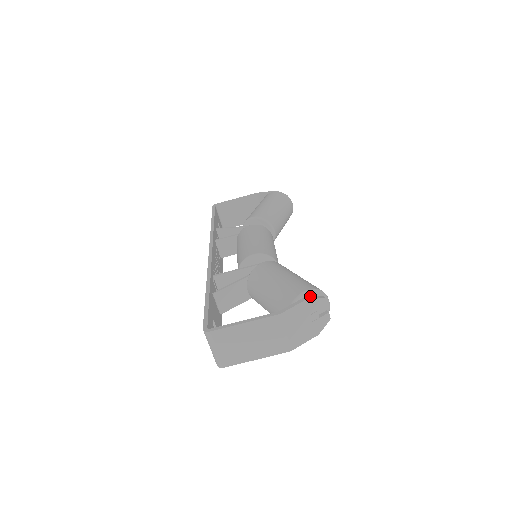
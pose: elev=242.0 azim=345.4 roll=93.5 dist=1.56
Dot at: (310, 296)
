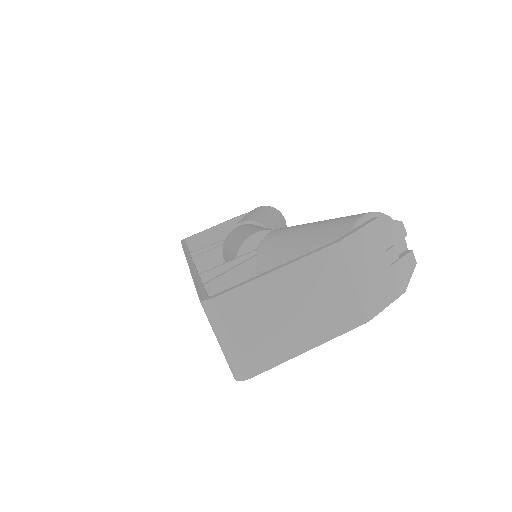
Dot at: (378, 217)
